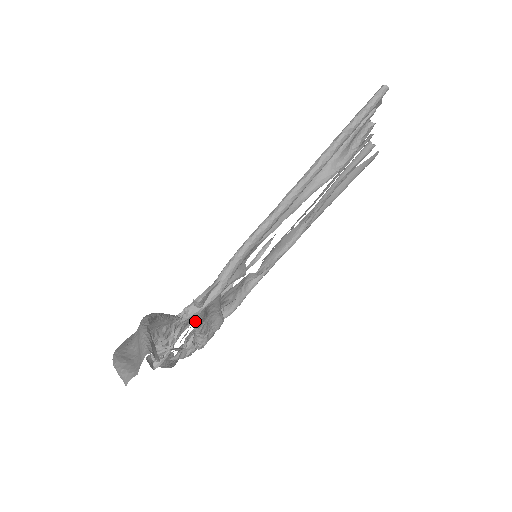
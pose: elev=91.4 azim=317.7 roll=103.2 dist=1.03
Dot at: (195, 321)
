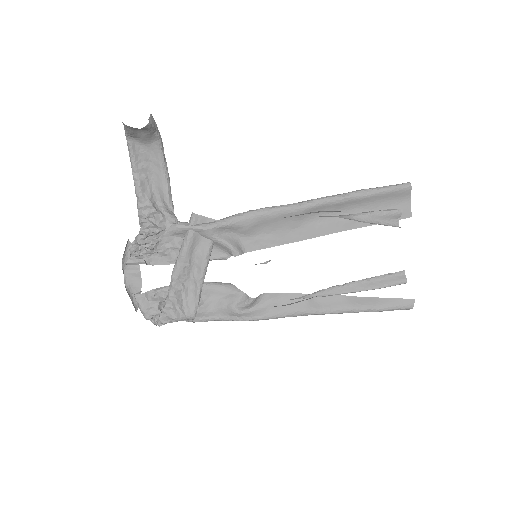
Dot at: (179, 255)
